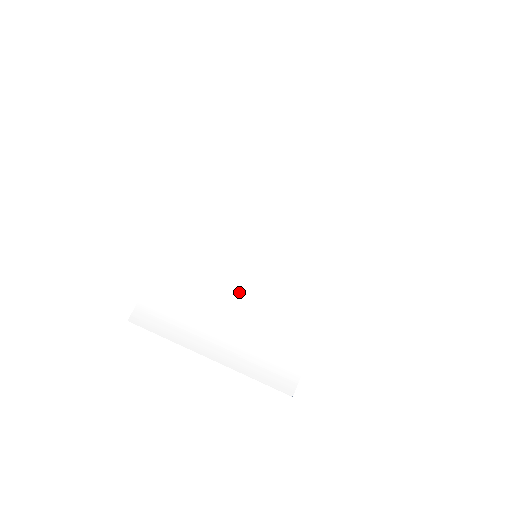
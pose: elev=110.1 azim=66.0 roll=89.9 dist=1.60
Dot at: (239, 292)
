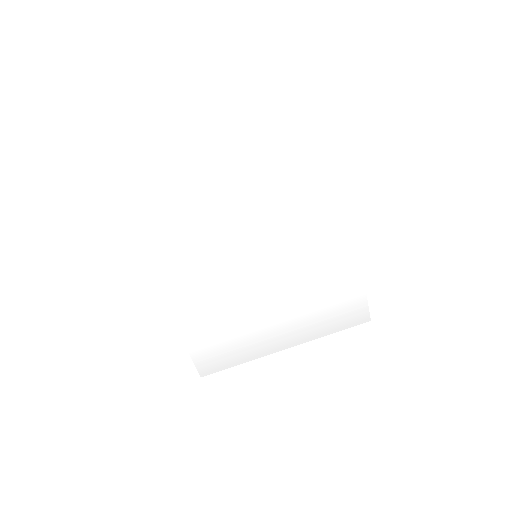
Dot at: (268, 294)
